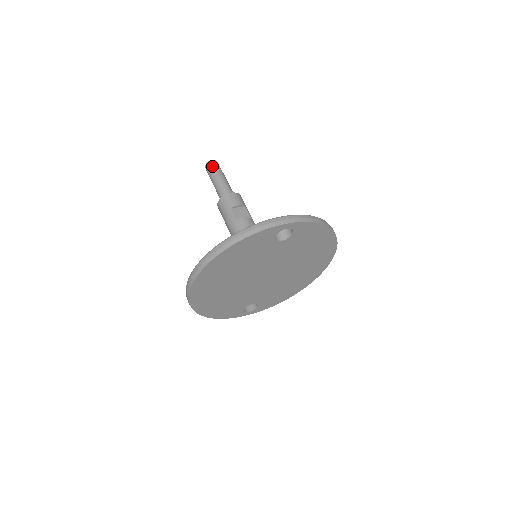
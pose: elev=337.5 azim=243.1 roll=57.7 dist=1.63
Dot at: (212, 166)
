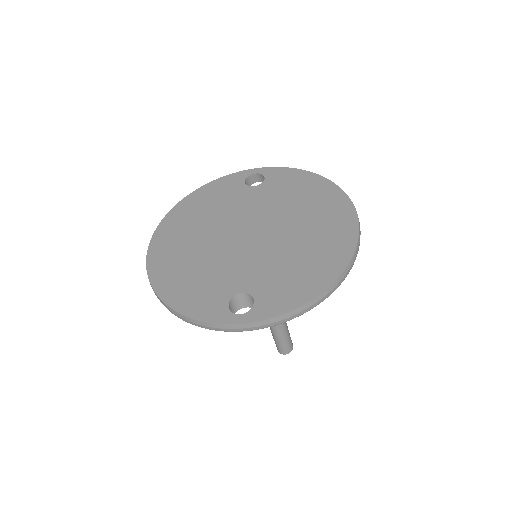
Dot at: occluded
